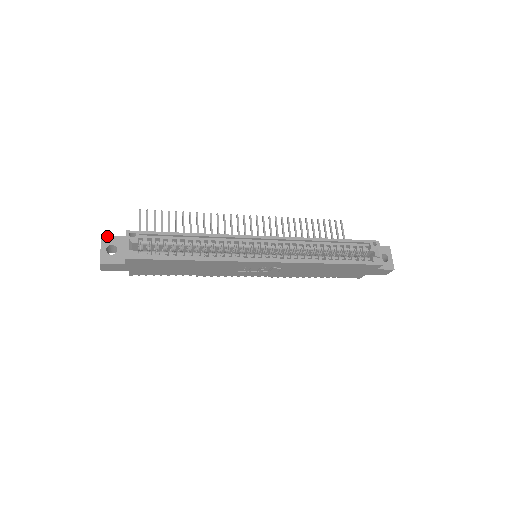
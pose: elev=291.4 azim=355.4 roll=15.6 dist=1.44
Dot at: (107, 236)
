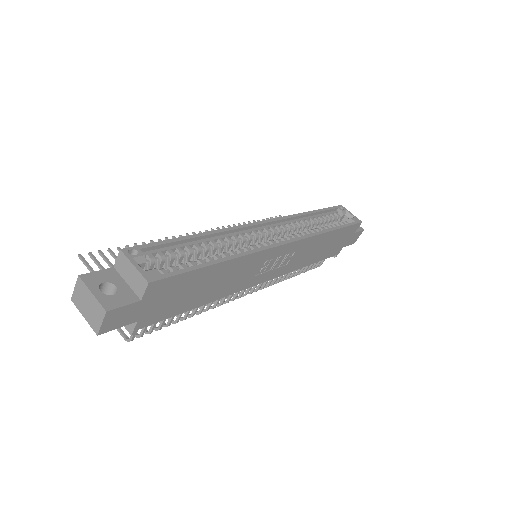
Dot at: (87, 273)
